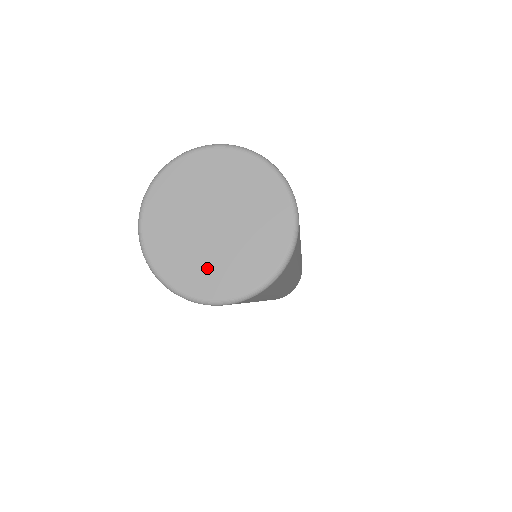
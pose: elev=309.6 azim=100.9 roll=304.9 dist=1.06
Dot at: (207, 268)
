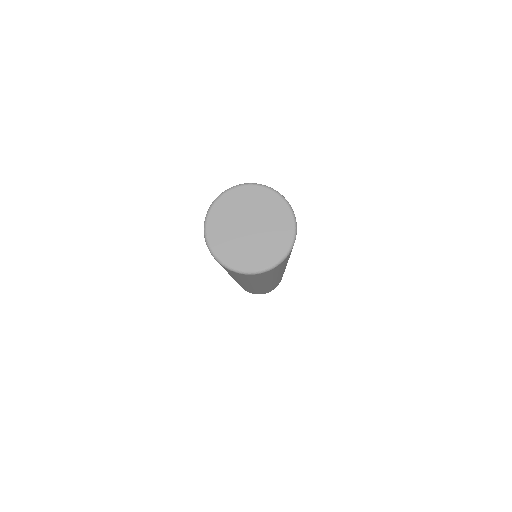
Dot at: (248, 254)
